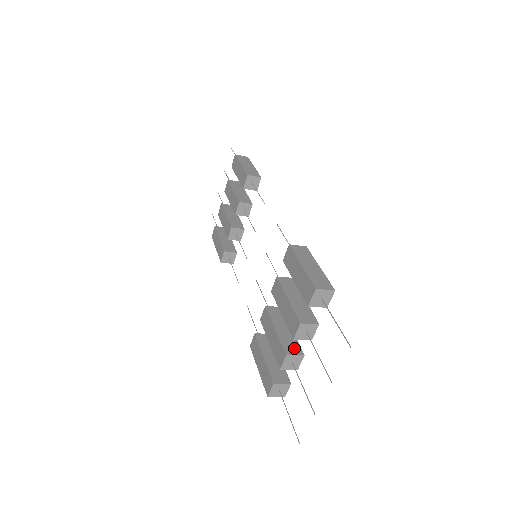
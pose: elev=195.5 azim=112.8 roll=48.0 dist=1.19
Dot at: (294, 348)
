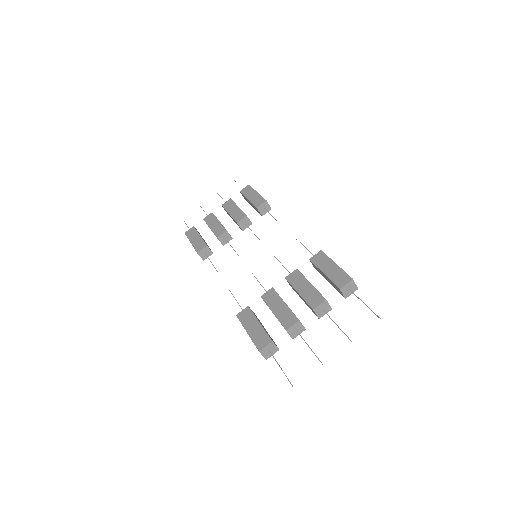
Dot at: occluded
